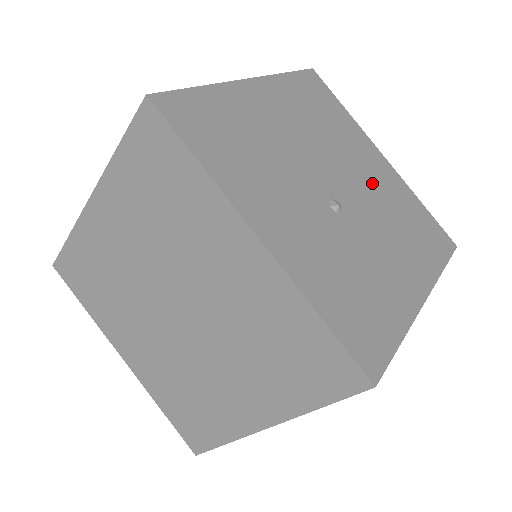
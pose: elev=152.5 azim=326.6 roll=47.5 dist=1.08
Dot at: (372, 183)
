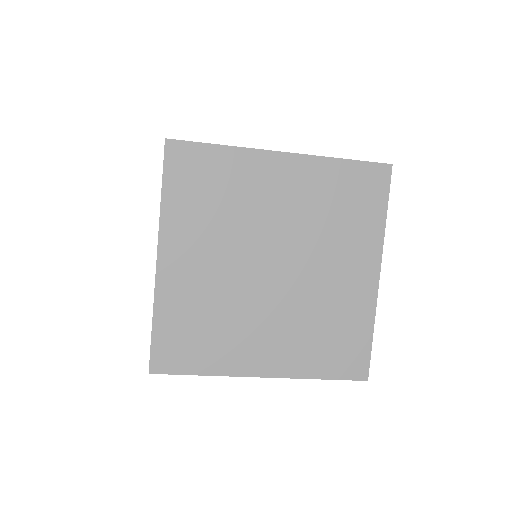
Dot at: occluded
